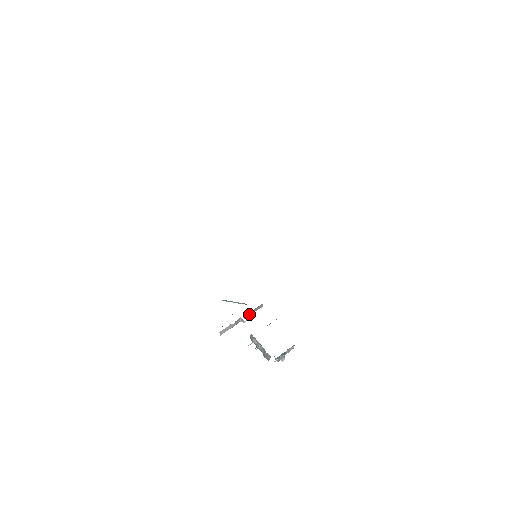
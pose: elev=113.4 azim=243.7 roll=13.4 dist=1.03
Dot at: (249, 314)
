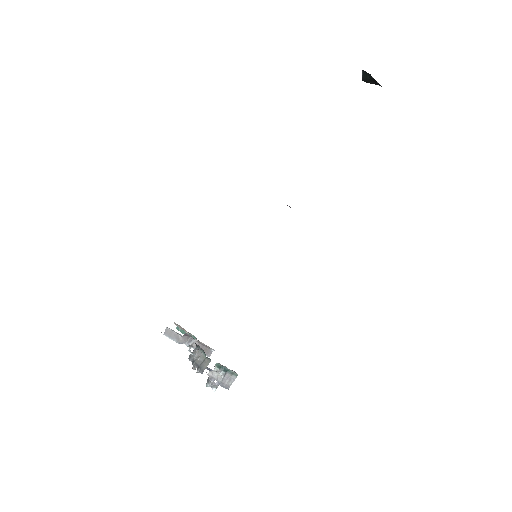
Dot at: occluded
